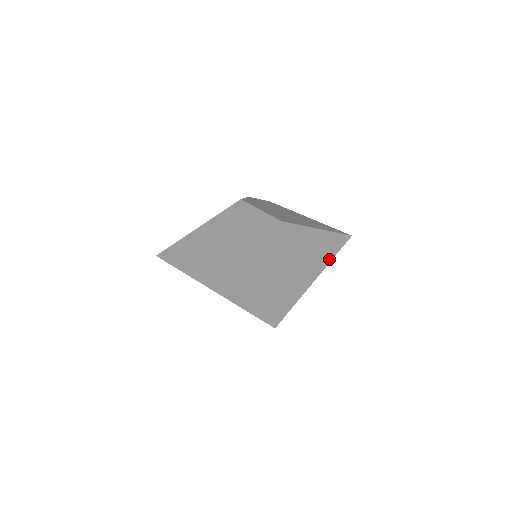
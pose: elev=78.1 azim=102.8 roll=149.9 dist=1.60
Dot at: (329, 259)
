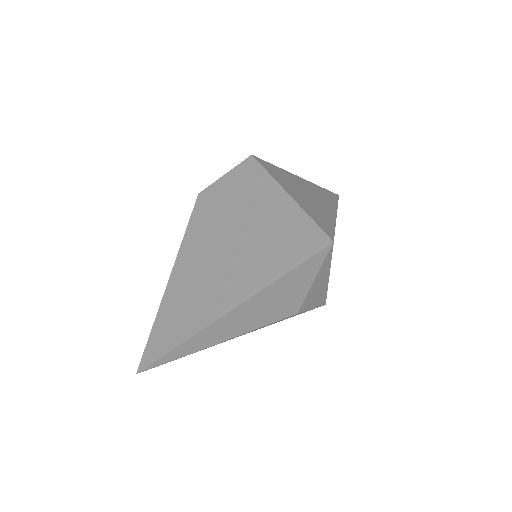
Dot at: (334, 204)
